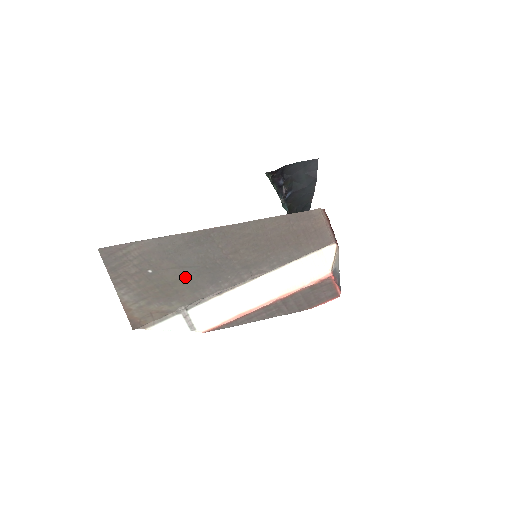
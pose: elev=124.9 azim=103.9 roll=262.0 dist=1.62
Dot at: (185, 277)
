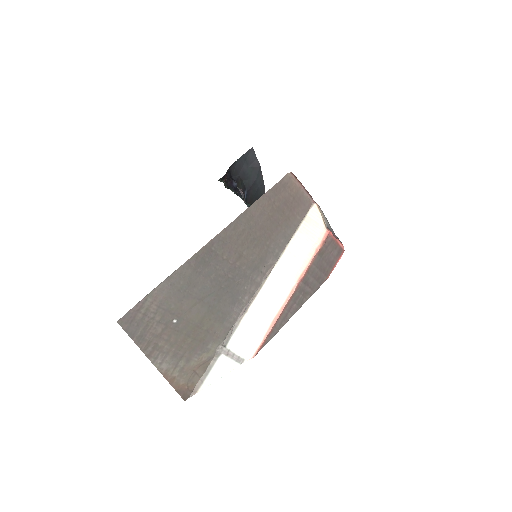
Dot at: (208, 310)
